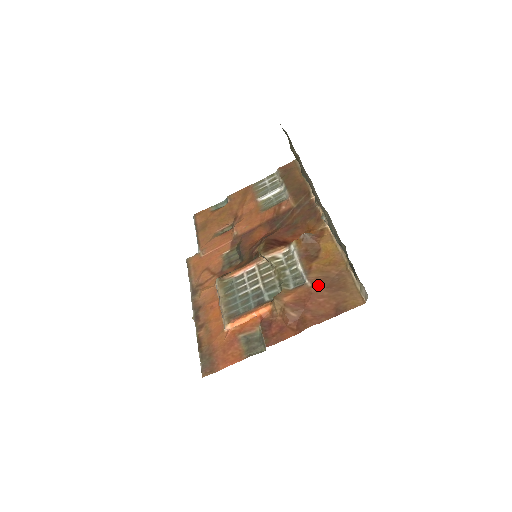
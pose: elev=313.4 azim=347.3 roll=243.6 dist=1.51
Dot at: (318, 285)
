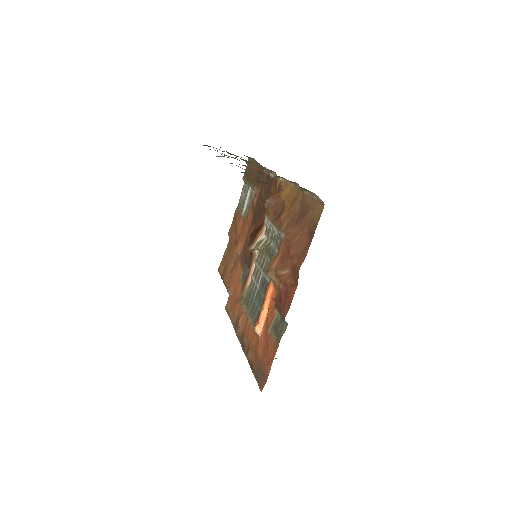
Dot at: (289, 229)
